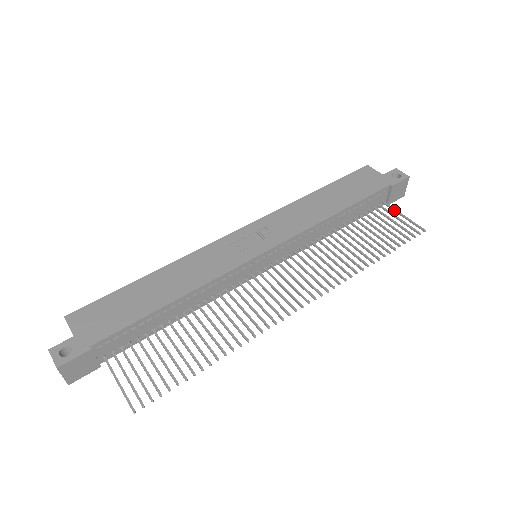
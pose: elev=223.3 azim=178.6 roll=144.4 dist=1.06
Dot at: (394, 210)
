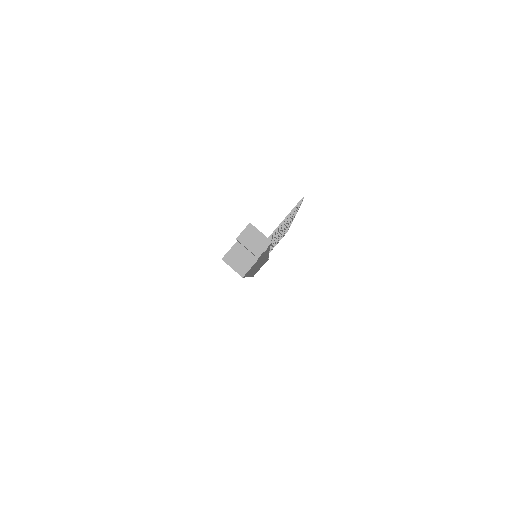
Dot at: (272, 249)
